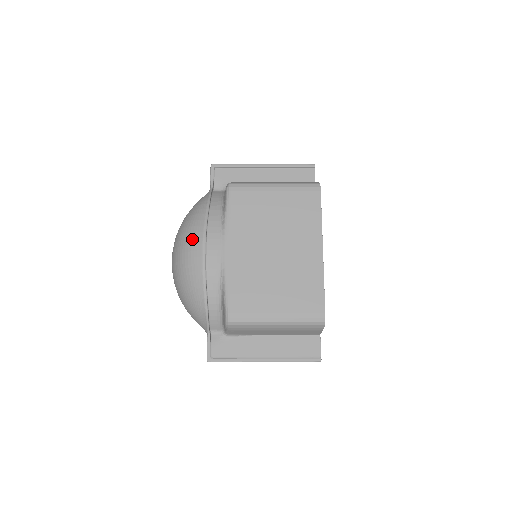
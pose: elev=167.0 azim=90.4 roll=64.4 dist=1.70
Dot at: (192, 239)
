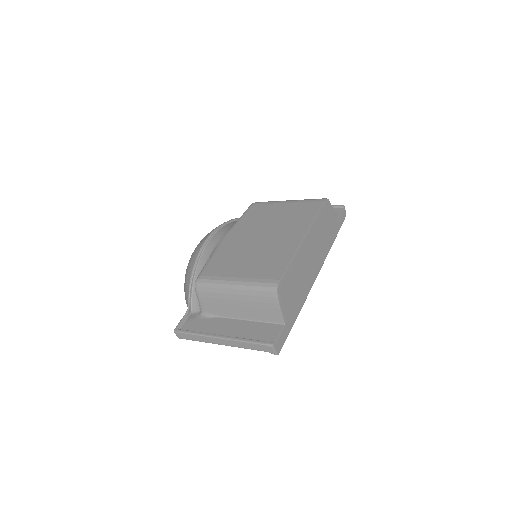
Dot at: occluded
